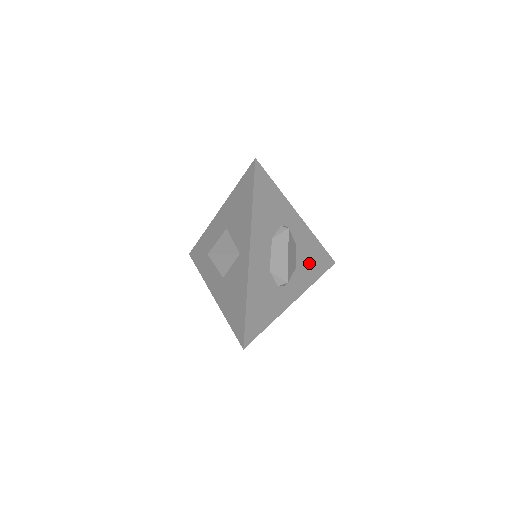
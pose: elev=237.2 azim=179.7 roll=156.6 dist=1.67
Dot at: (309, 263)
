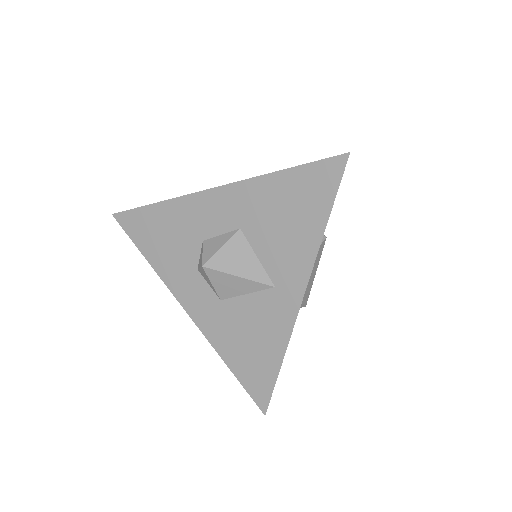
Dot at: occluded
